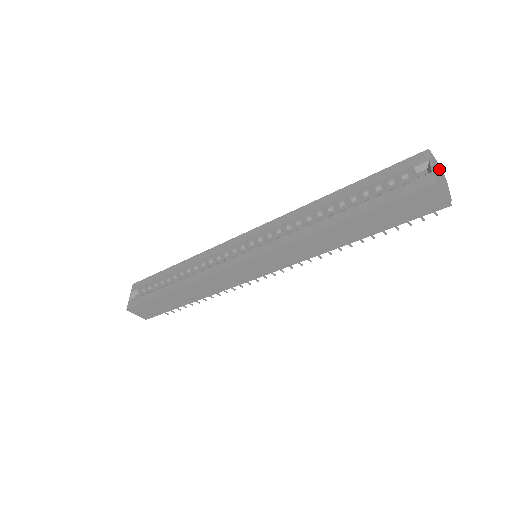
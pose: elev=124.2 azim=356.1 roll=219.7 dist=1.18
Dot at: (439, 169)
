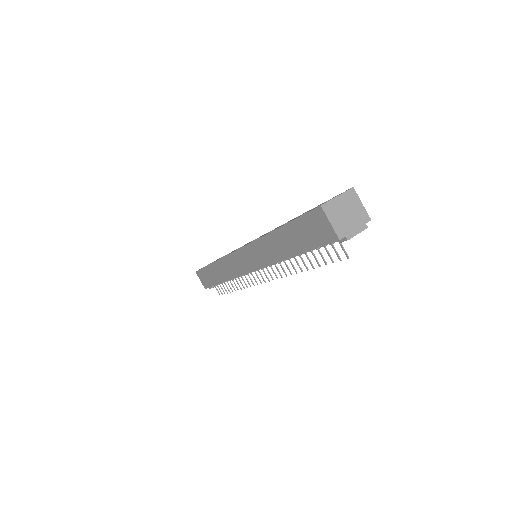
Dot at: (357, 210)
